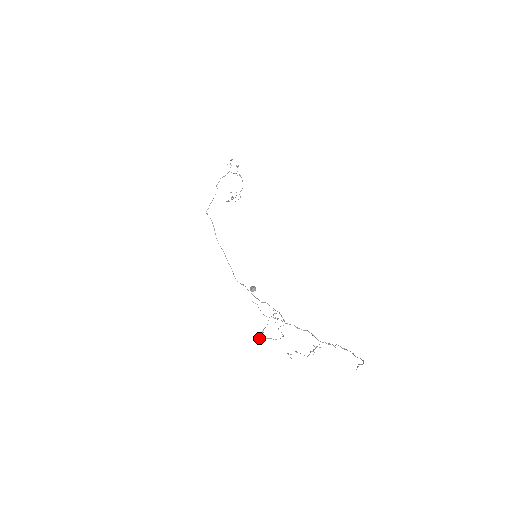
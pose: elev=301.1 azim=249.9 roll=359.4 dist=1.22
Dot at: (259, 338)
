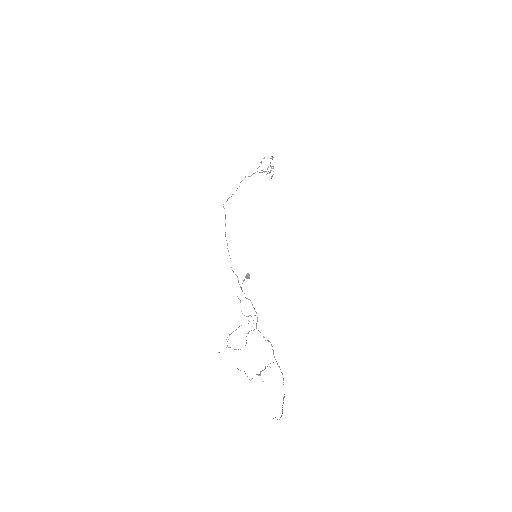
Dot at: occluded
